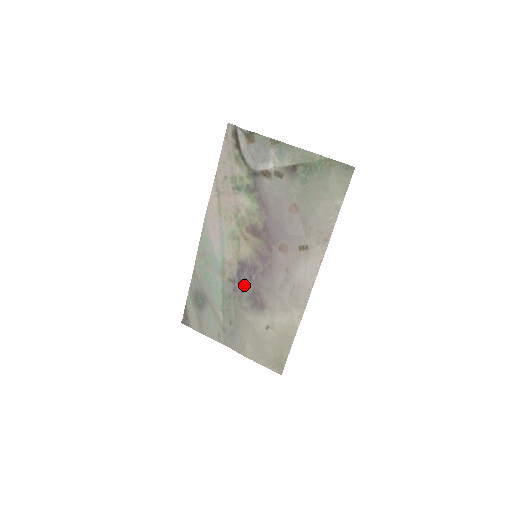
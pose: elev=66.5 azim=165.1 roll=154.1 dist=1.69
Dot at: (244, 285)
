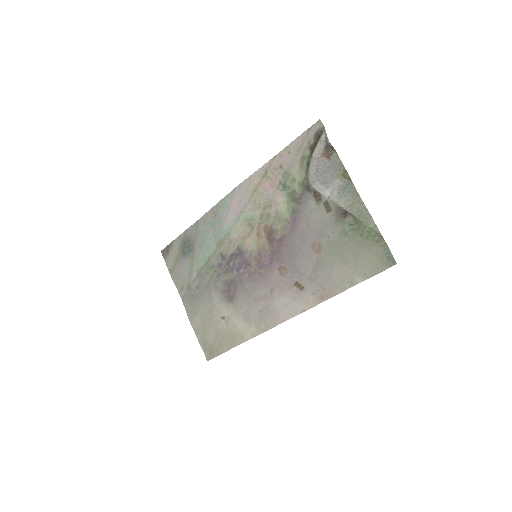
Dot at: (229, 269)
